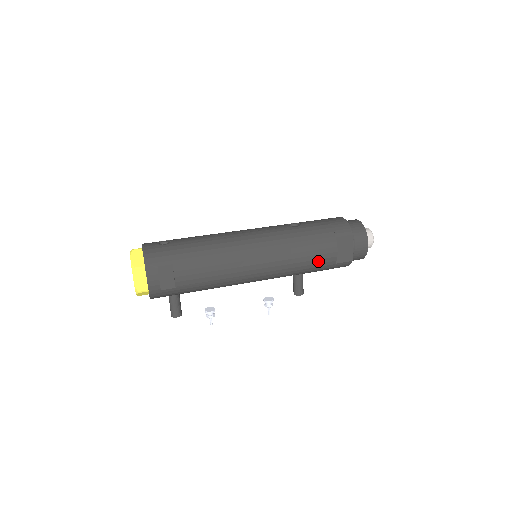
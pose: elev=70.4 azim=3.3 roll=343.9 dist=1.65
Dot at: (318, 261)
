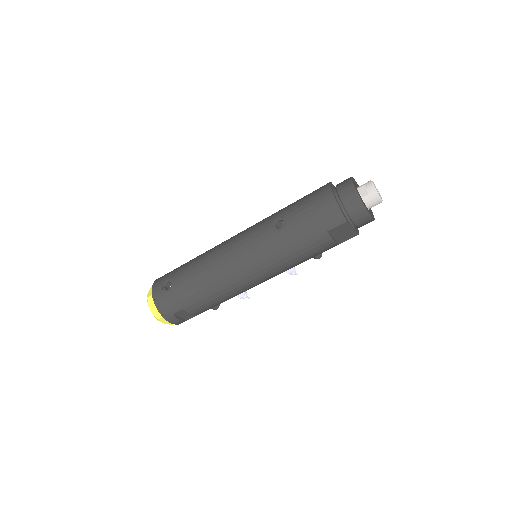
Dot at: (317, 254)
